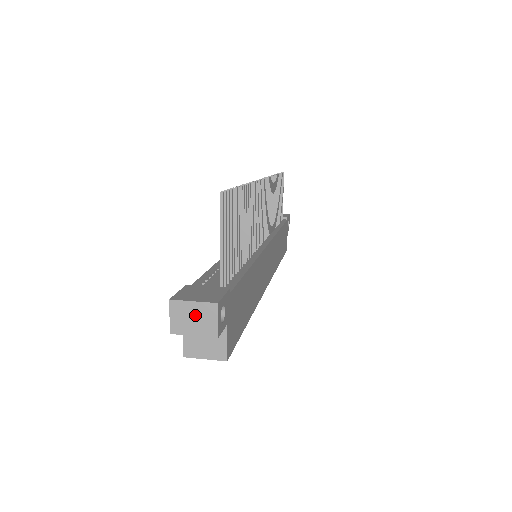
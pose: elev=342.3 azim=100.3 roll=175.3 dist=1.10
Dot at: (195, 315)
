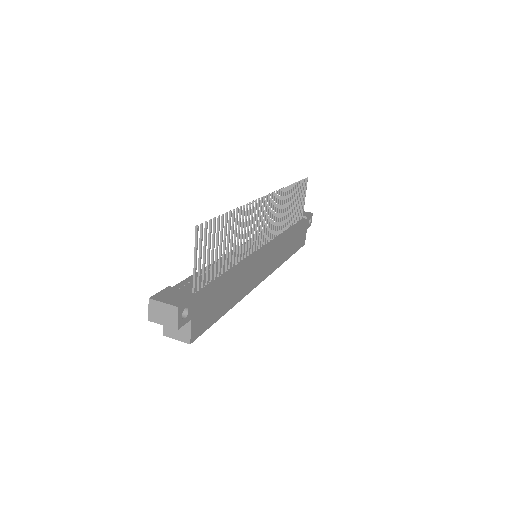
Dot at: (164, 312)
